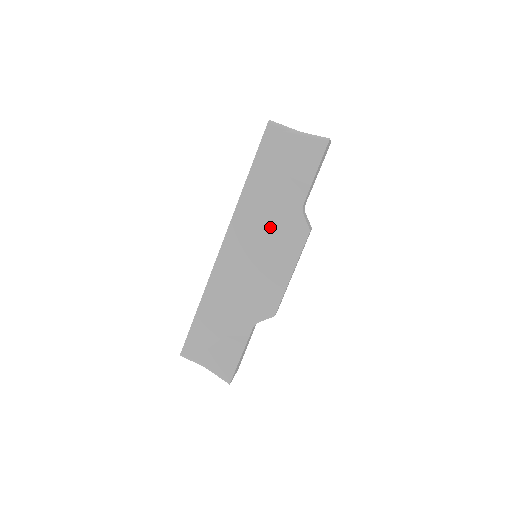
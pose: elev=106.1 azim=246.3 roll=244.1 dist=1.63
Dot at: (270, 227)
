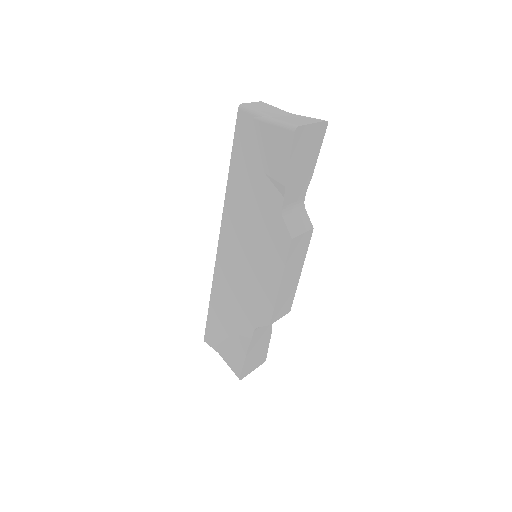
Dot at: (255, 230)
